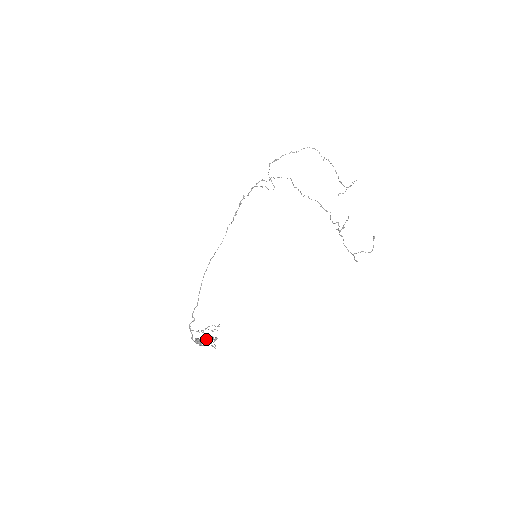
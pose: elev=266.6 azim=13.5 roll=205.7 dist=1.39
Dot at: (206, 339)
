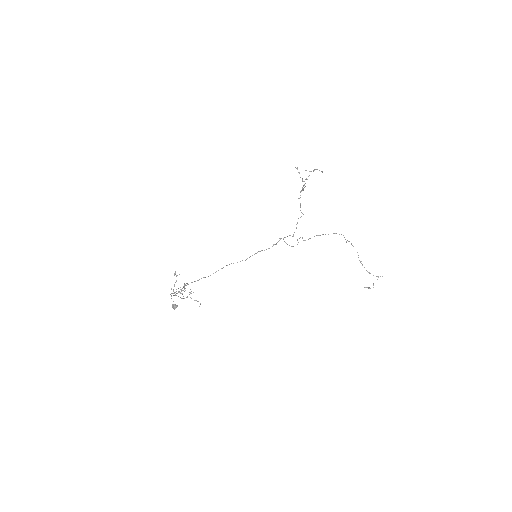
Dot at: occluded
